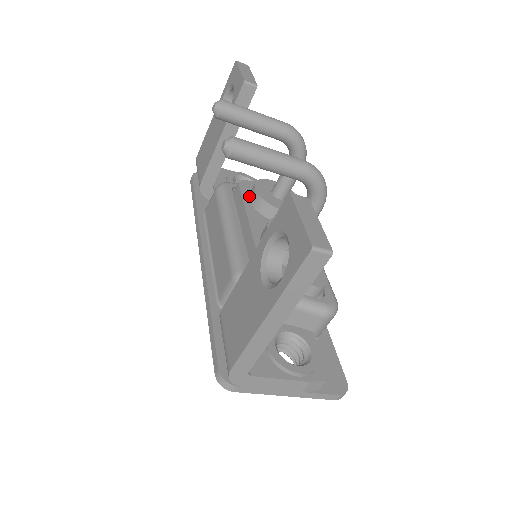
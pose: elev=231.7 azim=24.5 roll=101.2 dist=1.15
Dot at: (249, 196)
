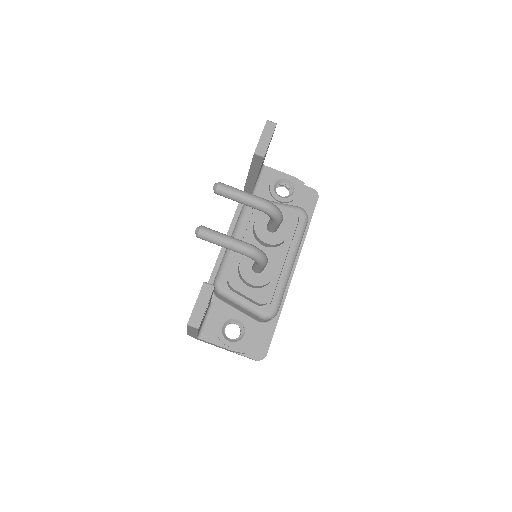
Dot at: occluded
